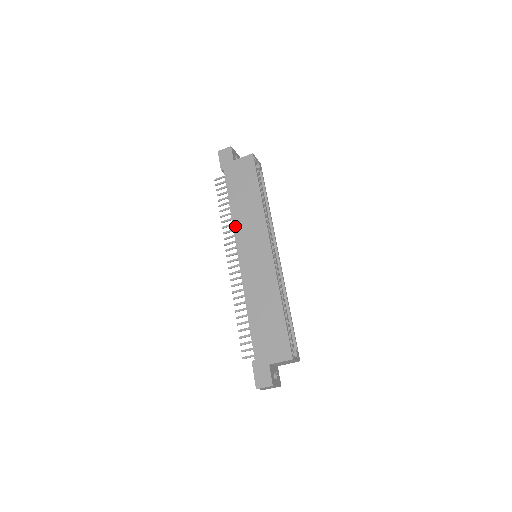
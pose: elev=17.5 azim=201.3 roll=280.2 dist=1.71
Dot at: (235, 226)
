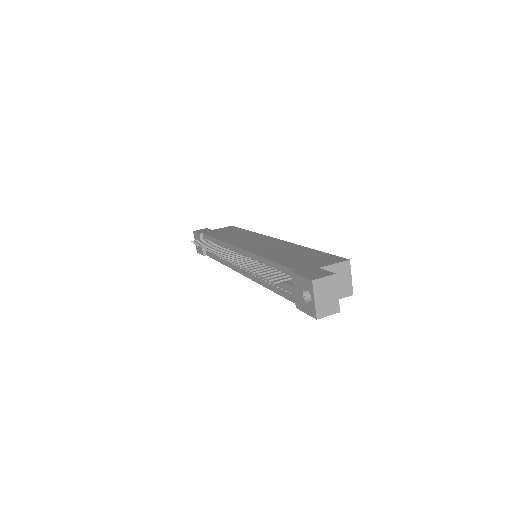
Dot at: (227, 241)
